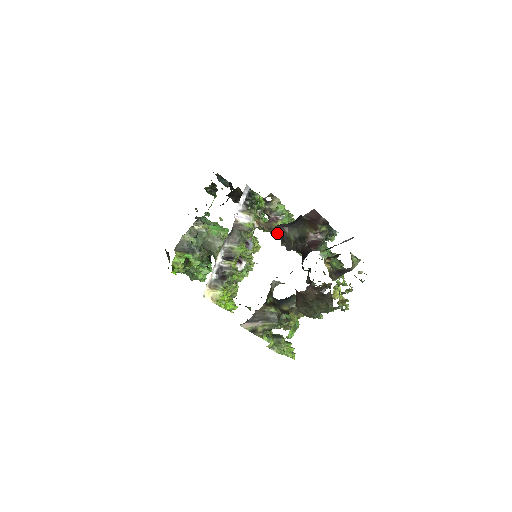
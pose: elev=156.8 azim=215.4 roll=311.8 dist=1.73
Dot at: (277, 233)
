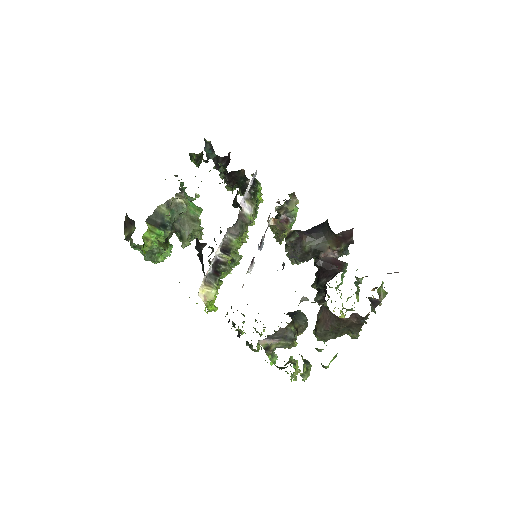
Dot at: (291, 238)
